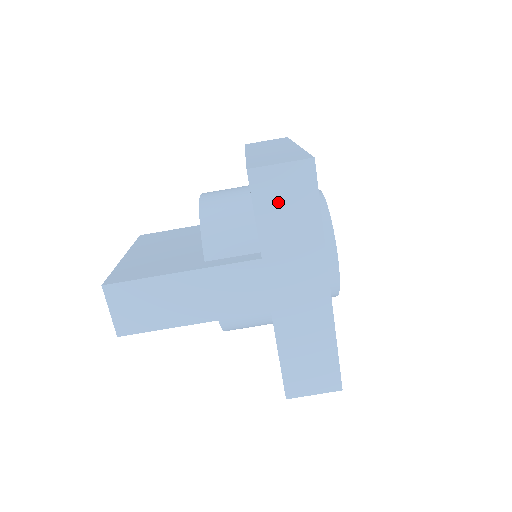
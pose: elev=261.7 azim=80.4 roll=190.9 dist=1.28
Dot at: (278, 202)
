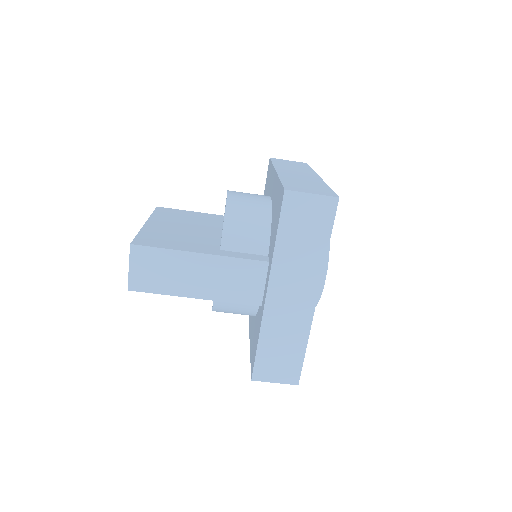
Dot at: (300, 222)
